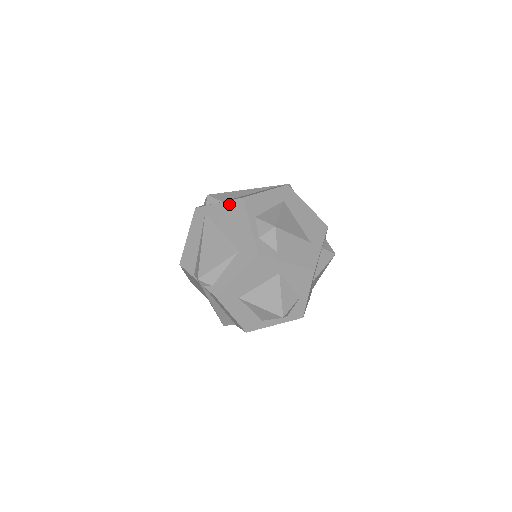
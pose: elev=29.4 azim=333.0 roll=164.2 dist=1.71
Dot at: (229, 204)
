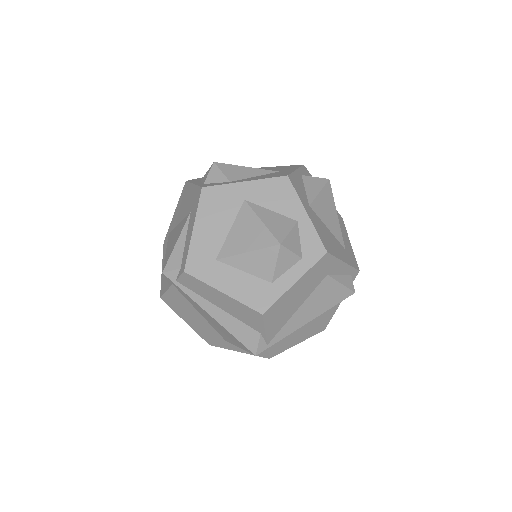
Dot at: (179, 200)
